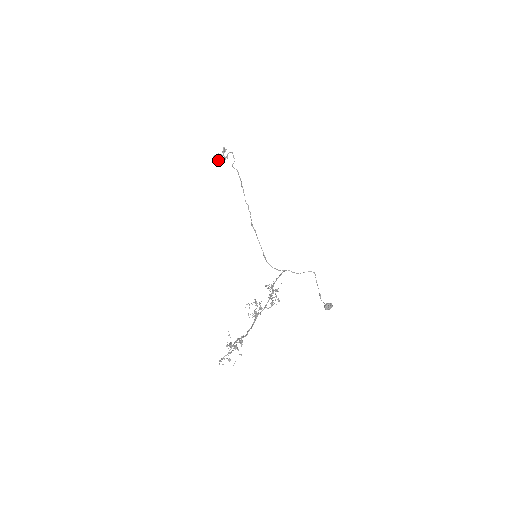
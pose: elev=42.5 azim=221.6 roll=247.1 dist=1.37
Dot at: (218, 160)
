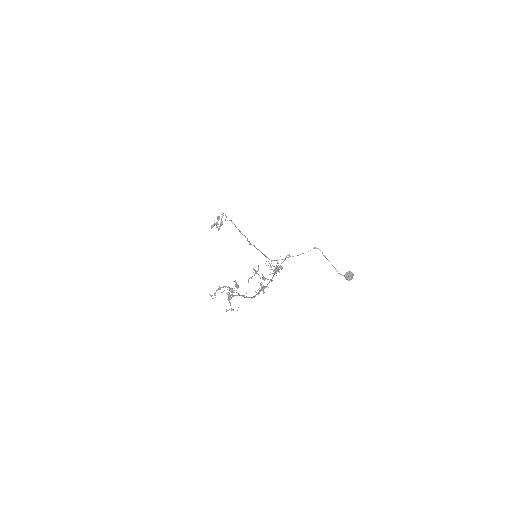
Dot at: occluded
